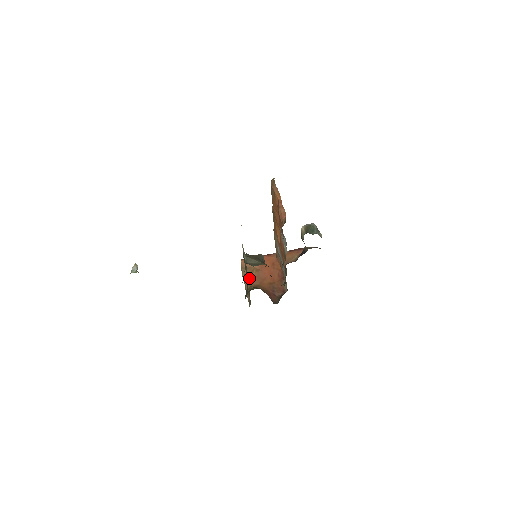
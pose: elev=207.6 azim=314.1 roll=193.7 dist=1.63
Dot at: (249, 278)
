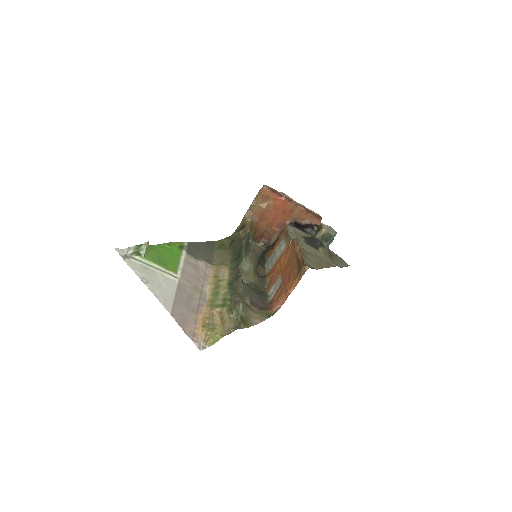
Dot at: (256, 208)
